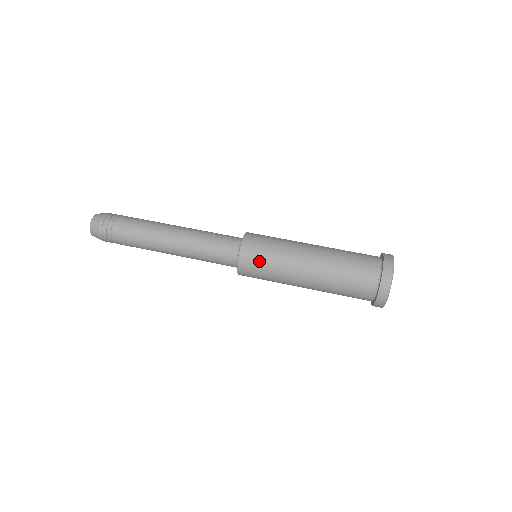
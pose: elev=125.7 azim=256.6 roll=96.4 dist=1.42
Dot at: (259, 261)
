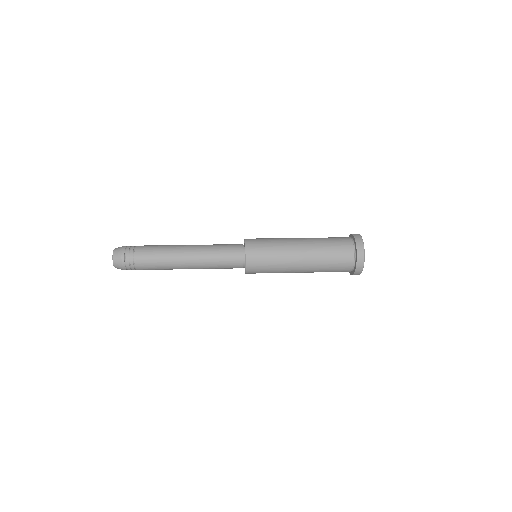
Dot at: (261, 240)
